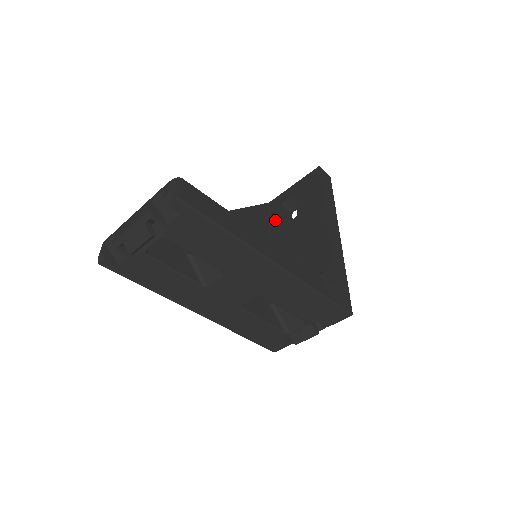
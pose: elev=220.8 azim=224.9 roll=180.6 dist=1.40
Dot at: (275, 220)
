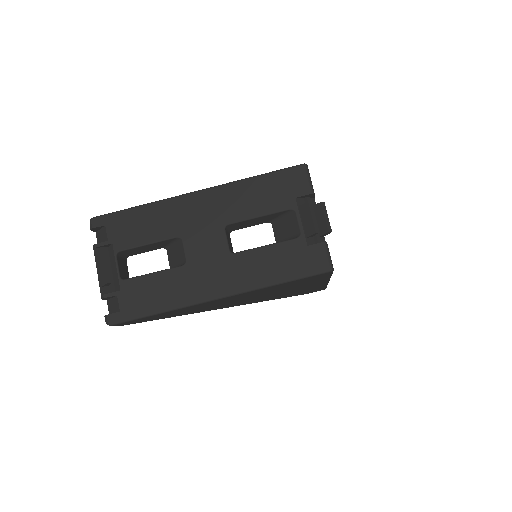
Dot at: occluded
